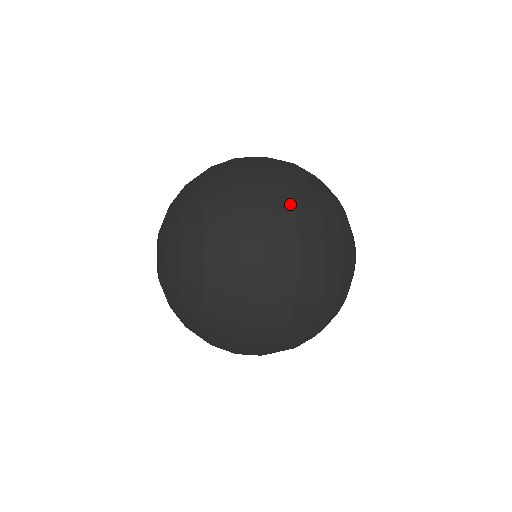
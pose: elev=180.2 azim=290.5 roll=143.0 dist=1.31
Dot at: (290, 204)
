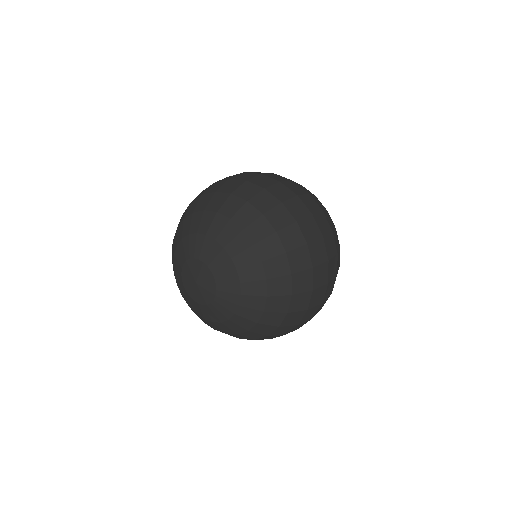
Dot at: (308, 212)
